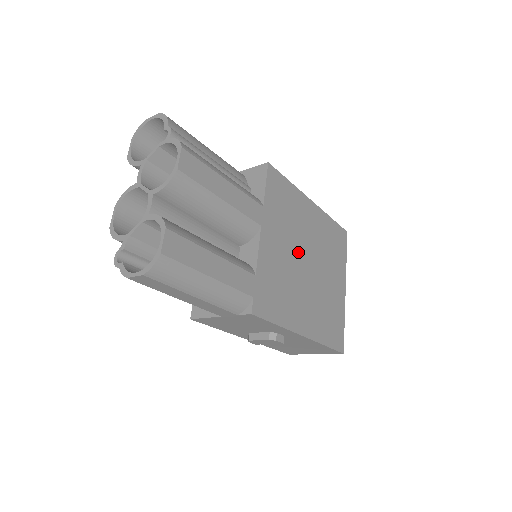
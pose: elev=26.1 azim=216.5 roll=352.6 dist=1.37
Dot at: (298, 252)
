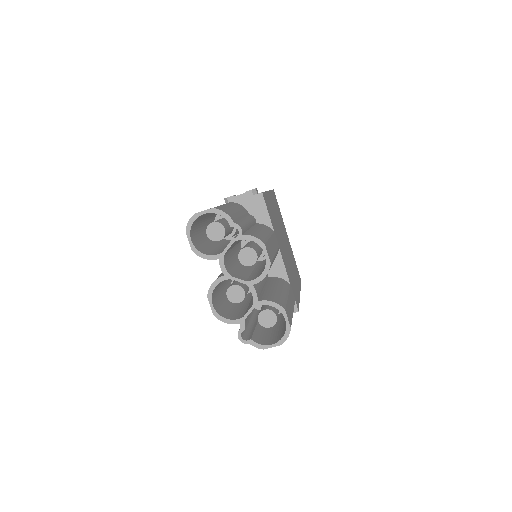
Dot at: (282, 241)
